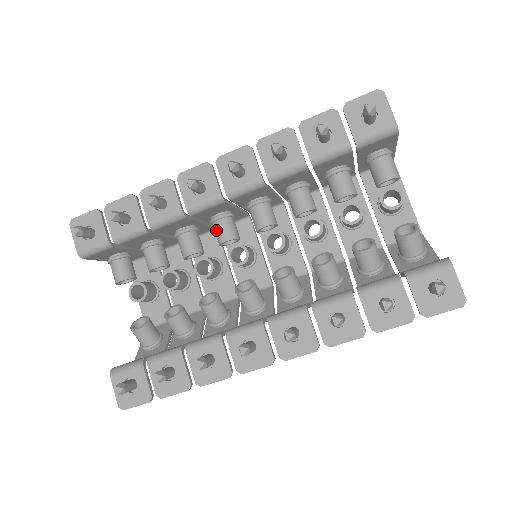
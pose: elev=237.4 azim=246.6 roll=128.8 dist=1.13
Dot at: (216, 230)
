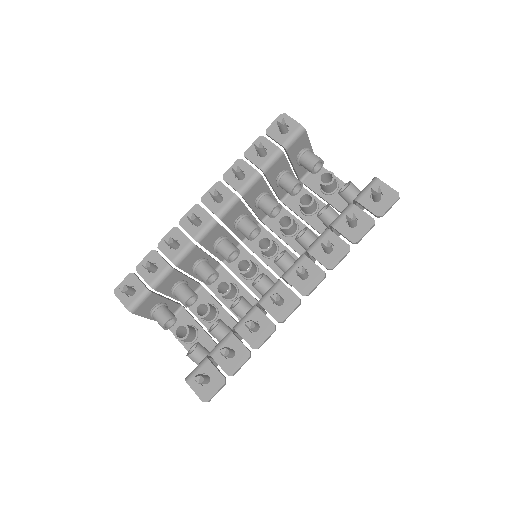
Dot at: (220, 251)
